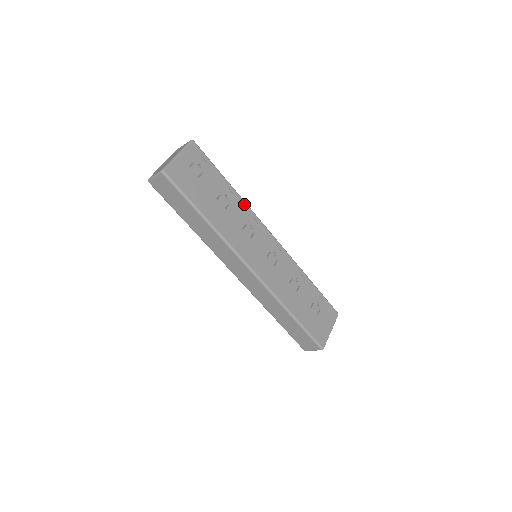
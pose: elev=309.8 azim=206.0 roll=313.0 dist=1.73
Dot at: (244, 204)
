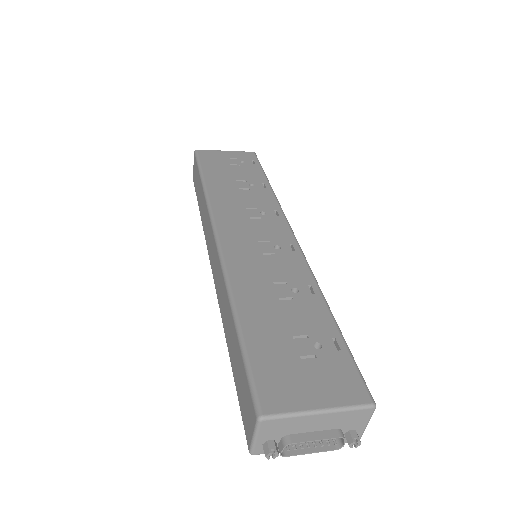
Dot at: (273, 198)
